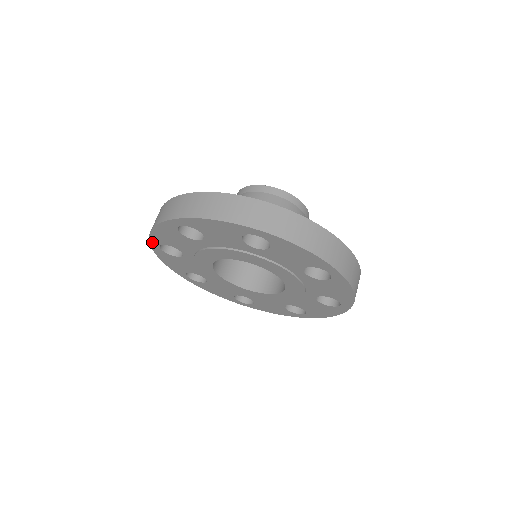
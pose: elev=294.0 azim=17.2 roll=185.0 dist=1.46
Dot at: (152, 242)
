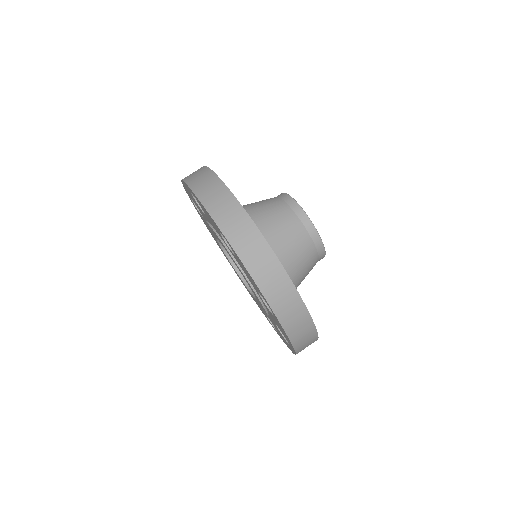
Dot at: occluded
